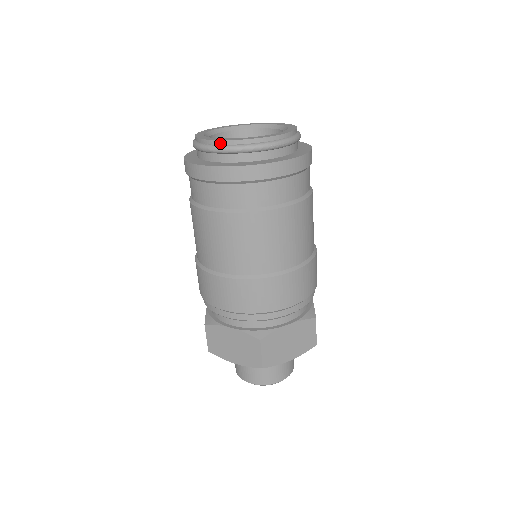
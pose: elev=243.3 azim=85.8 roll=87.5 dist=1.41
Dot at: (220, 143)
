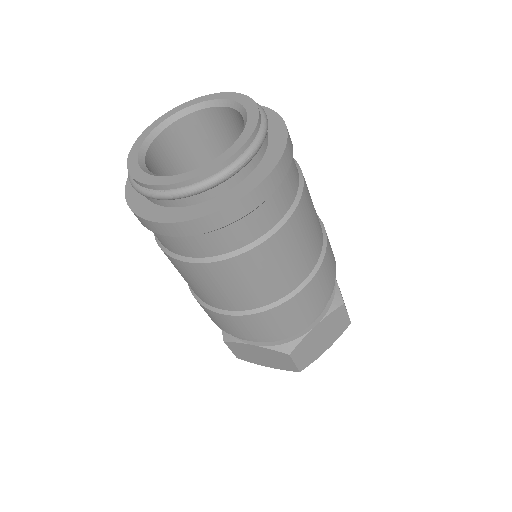
Dot at: (163, 188)
